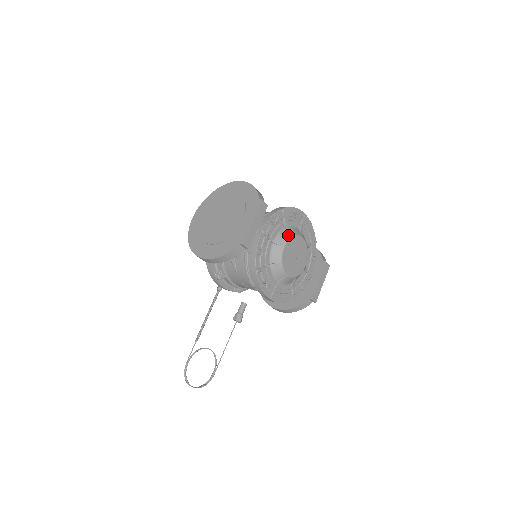
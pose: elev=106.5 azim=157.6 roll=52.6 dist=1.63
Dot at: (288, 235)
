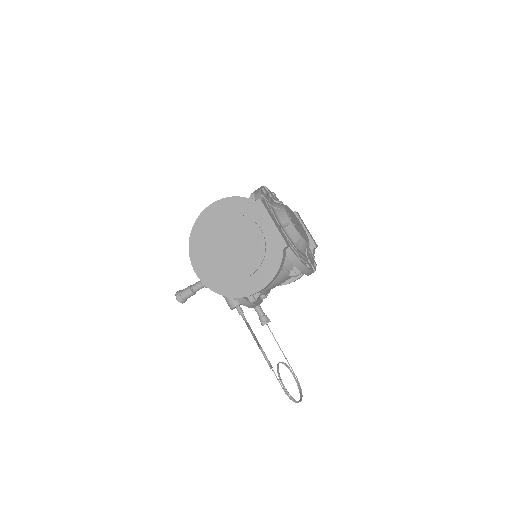
Dot at: (283, 212)
